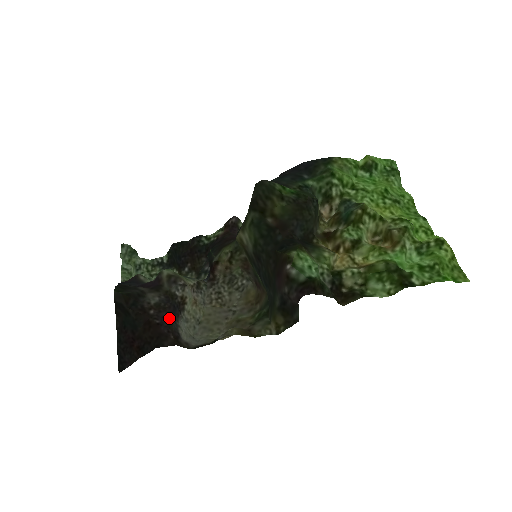
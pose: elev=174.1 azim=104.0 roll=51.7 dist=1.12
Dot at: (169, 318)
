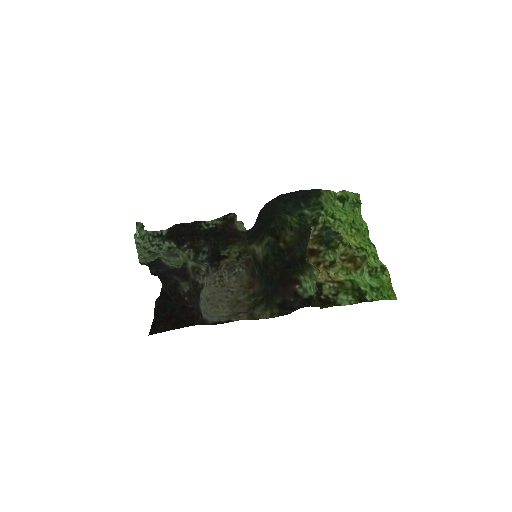
Dot at: (196, 302)
